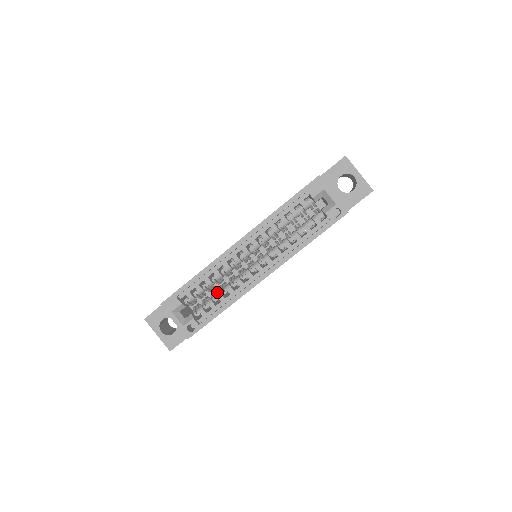
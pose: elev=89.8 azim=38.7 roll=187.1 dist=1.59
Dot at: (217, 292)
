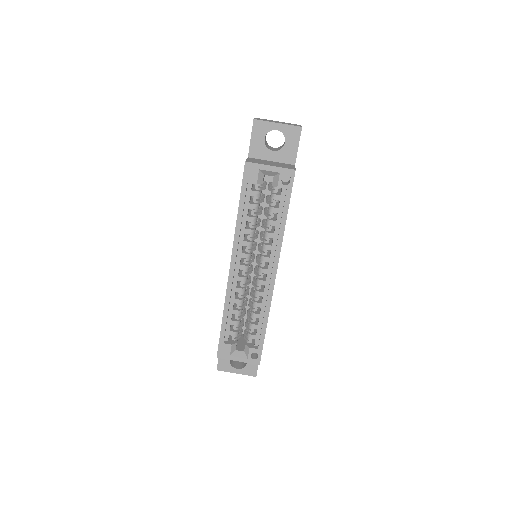
Dot at: (250, 313)
